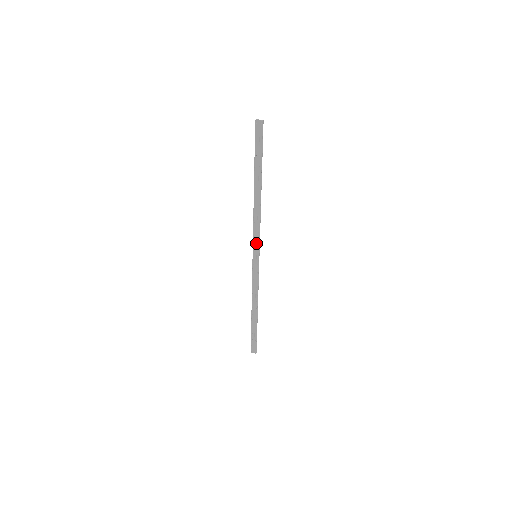
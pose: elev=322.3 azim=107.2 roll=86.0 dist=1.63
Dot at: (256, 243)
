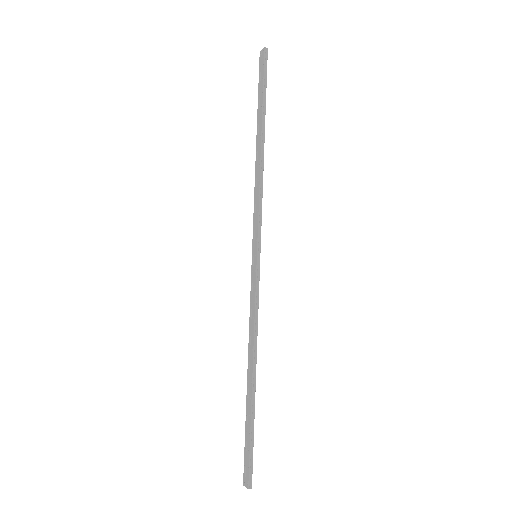
Dot at: (256, 231)
